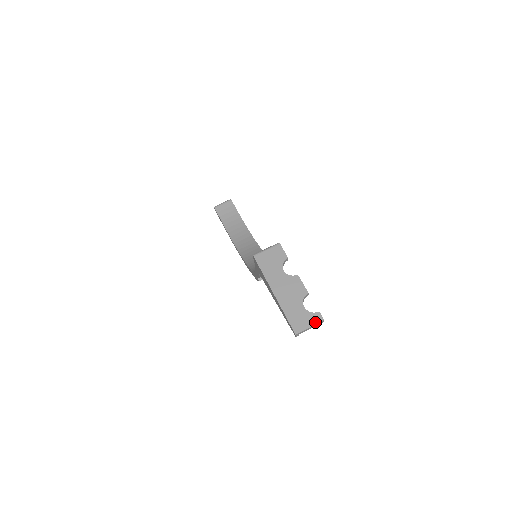
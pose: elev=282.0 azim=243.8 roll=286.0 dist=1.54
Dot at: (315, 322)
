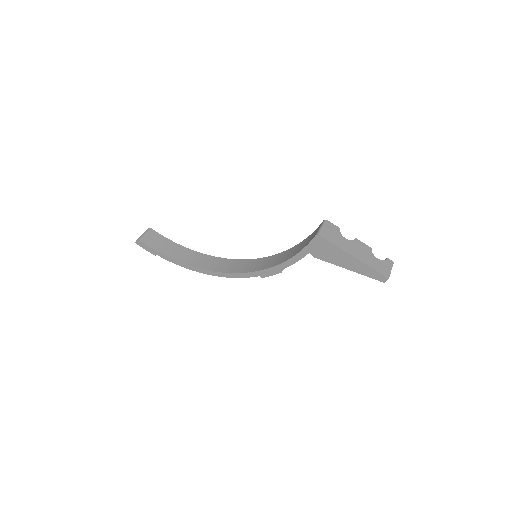
Dot at: (391, 265)
